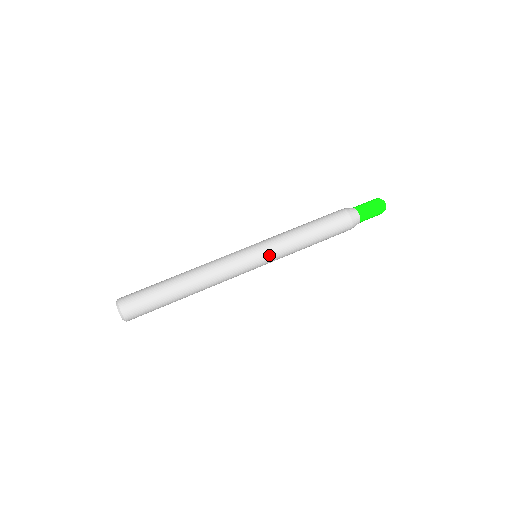
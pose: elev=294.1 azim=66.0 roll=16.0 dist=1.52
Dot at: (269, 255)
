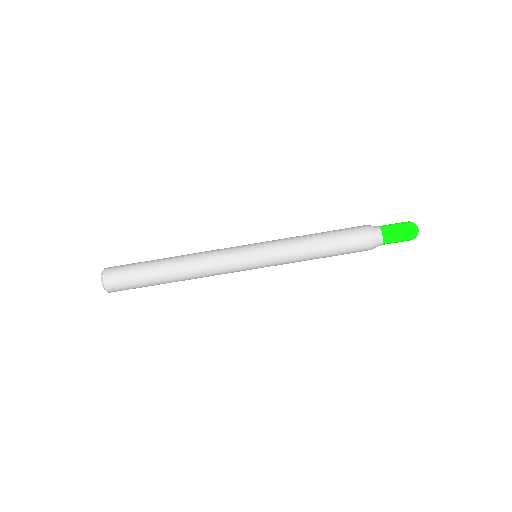
Dot at: (269, 262)
